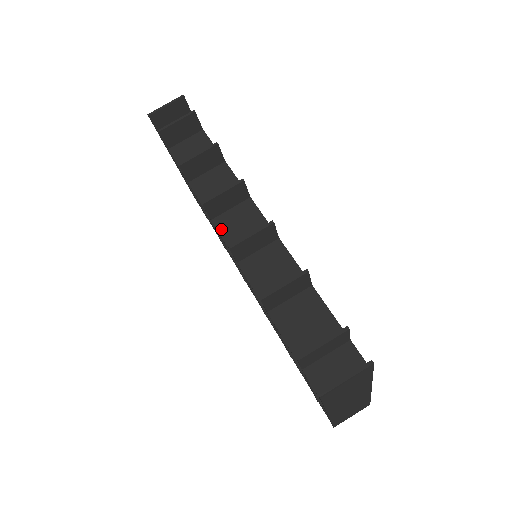
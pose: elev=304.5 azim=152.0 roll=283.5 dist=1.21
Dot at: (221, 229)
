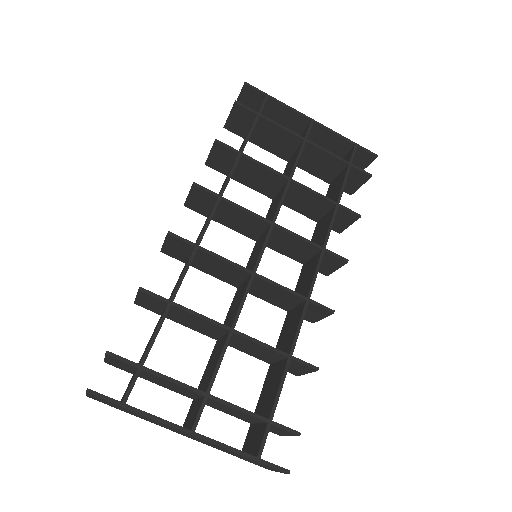
Dot at: occluded
